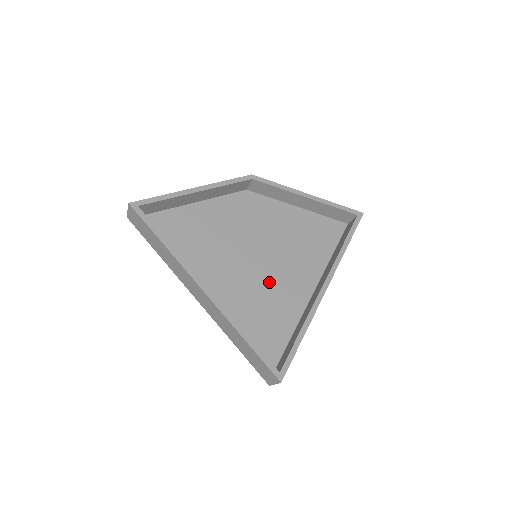
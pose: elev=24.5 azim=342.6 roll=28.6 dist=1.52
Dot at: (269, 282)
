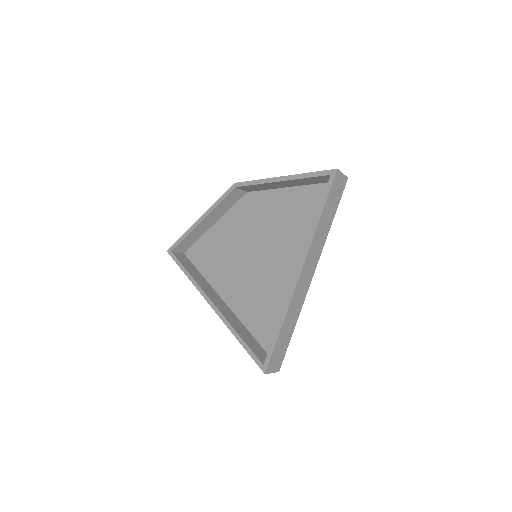
Dot at: (269, 277)
